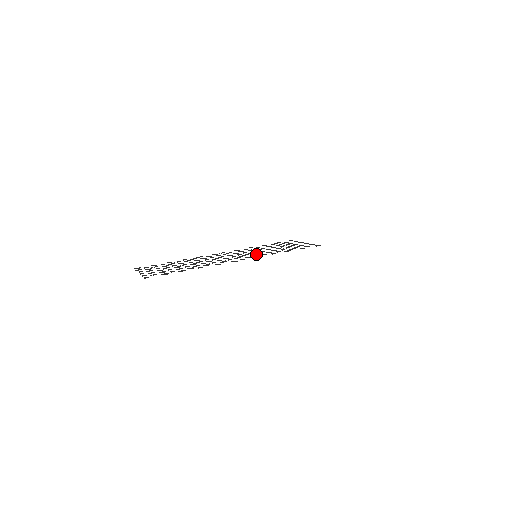
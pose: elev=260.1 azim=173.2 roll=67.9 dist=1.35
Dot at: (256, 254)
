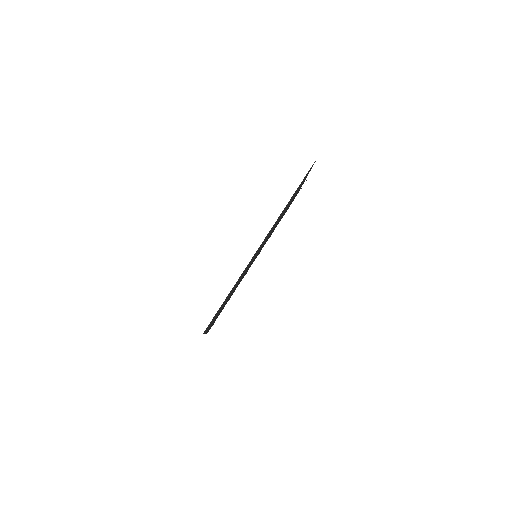
Dot at: occluded
